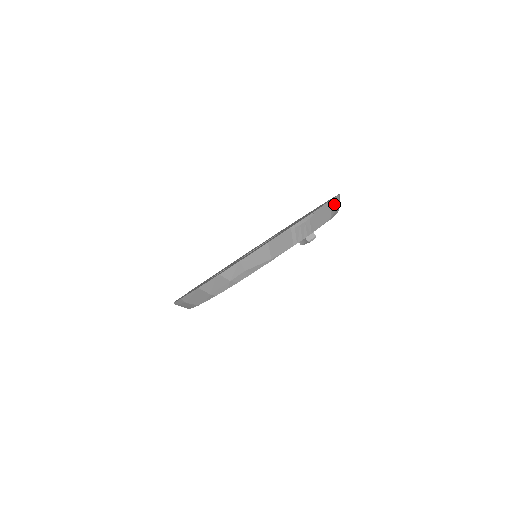
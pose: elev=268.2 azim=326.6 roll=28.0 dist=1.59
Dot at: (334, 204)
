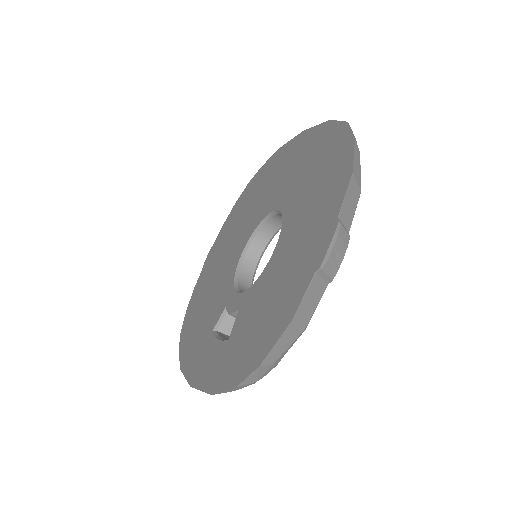
Dot at: (356, 163)
